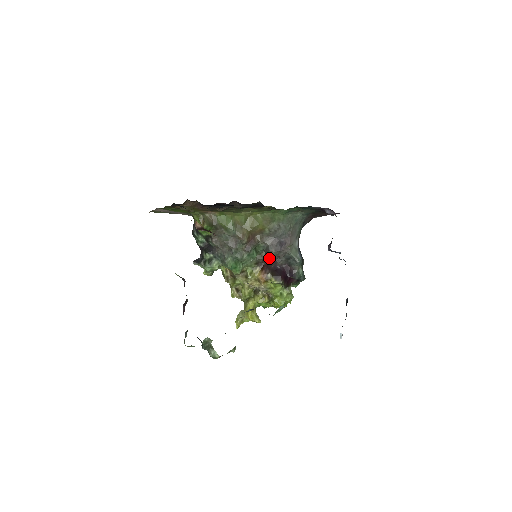
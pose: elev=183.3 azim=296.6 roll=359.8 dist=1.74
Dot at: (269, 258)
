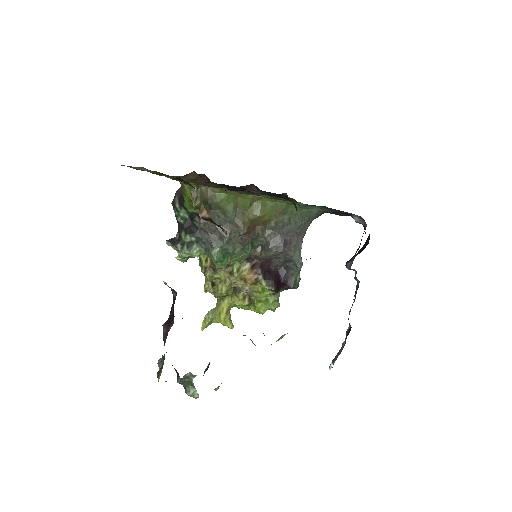
Dot at: (265, 256)
